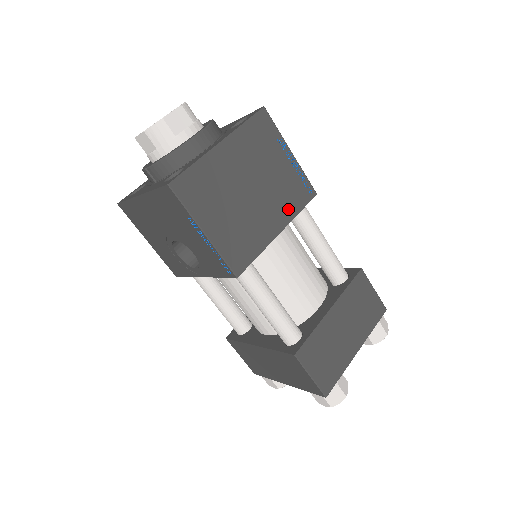
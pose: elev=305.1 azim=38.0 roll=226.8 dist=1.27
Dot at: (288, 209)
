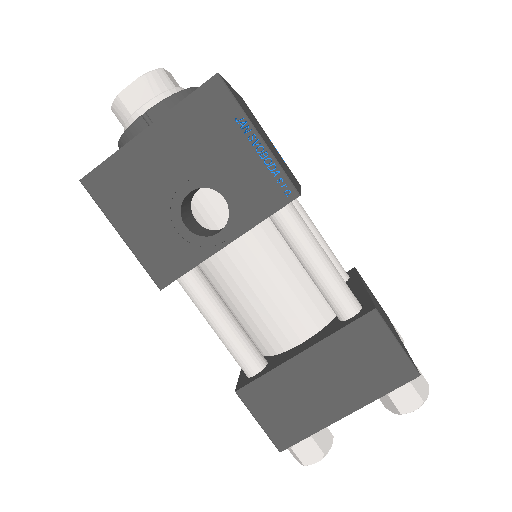
Dot at: occluded
